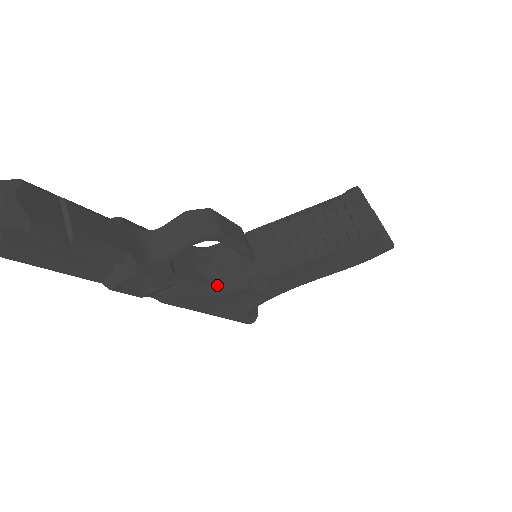
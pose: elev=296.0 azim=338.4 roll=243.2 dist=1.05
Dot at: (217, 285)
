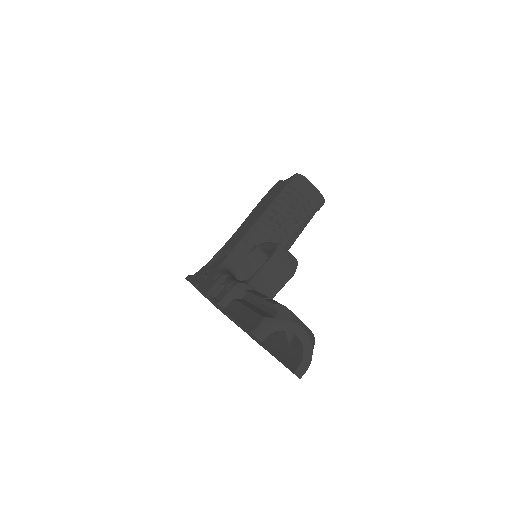
Dot at: occluded
